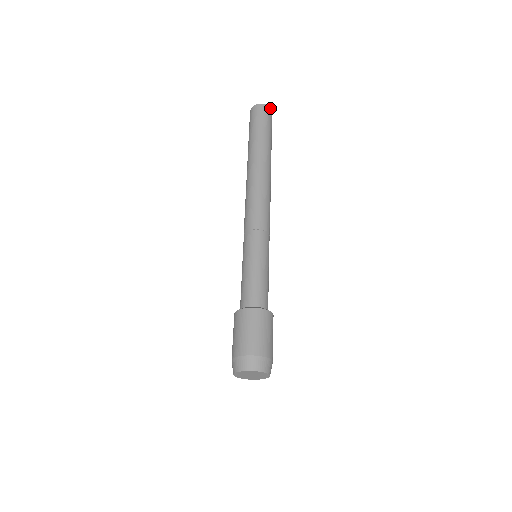
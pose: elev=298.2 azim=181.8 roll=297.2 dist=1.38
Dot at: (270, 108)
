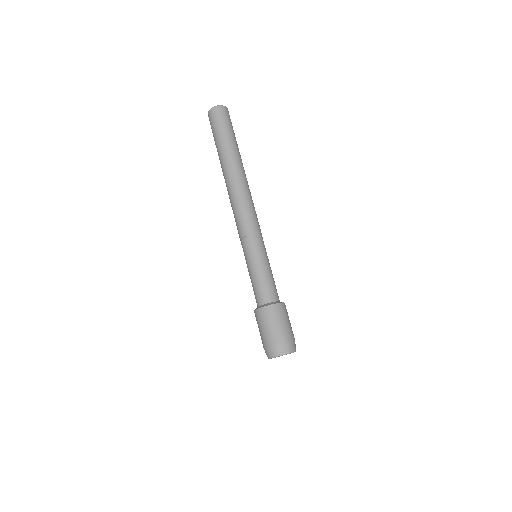
Dot at: (219, 106)
